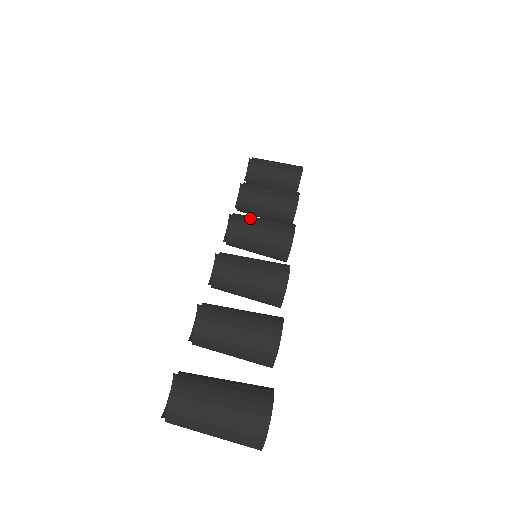
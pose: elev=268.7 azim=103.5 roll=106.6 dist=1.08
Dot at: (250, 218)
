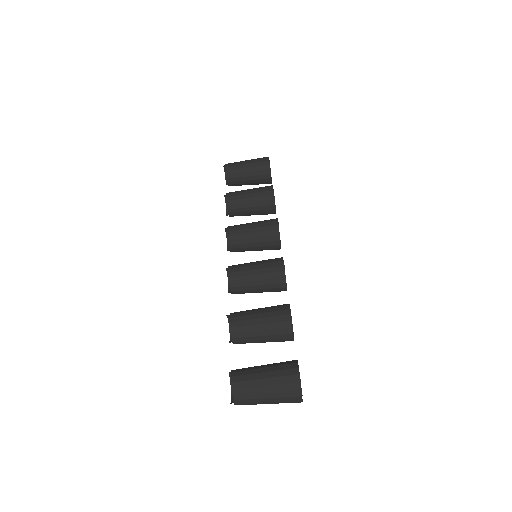
Dot at: (241, 227)
